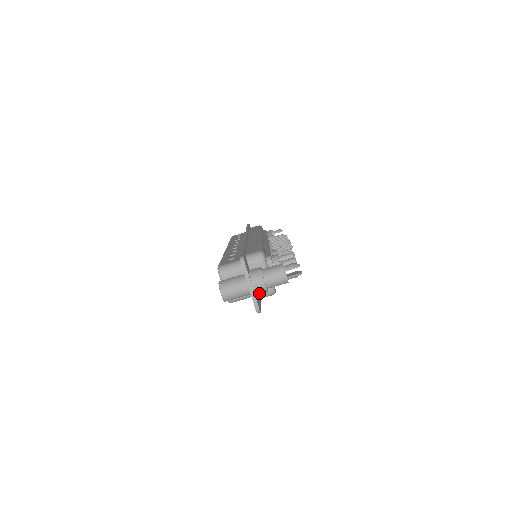
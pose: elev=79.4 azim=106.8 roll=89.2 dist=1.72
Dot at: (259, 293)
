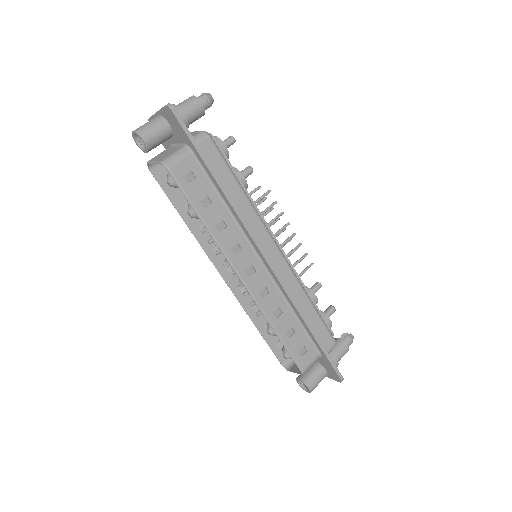
Dot at: occluded
